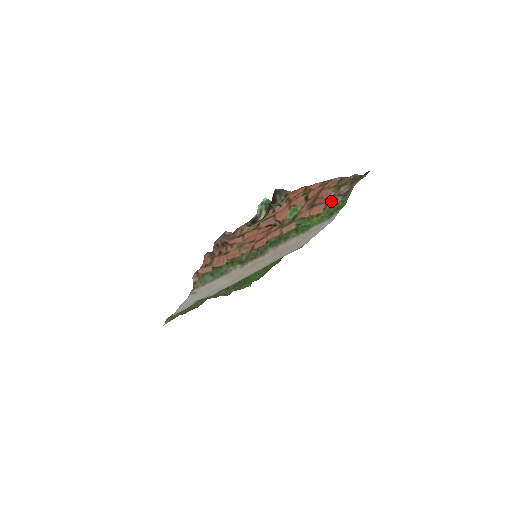
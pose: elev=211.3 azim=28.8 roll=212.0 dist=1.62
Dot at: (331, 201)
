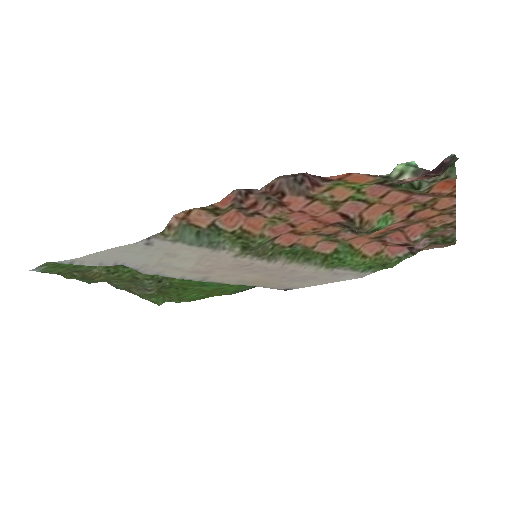
Dot at: (392, 249)
